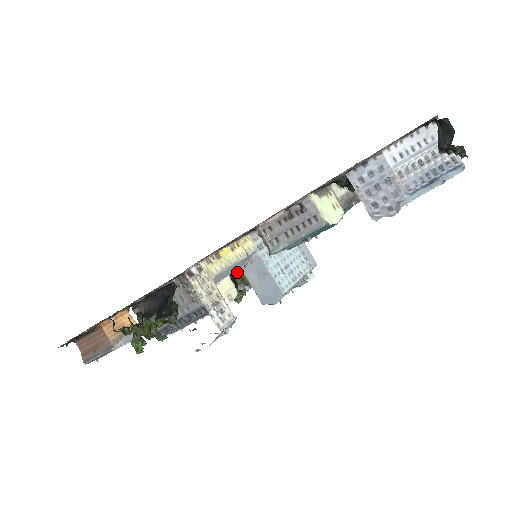
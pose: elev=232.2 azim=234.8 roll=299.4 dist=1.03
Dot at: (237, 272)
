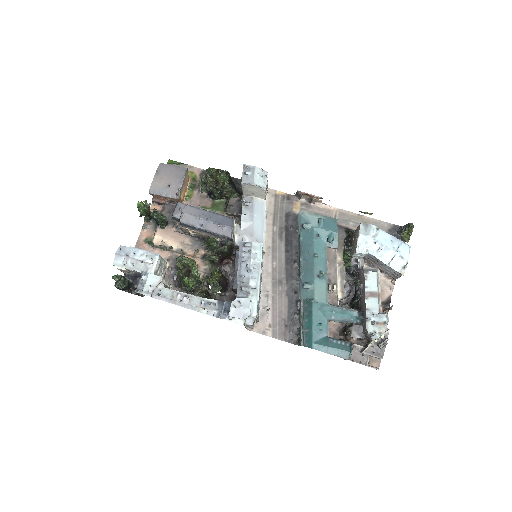
Dot at: occluded
